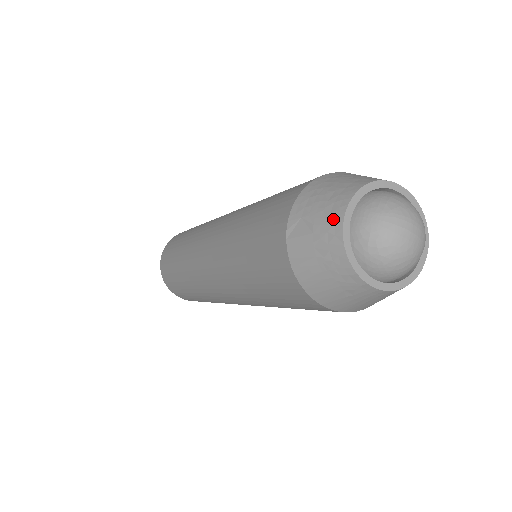
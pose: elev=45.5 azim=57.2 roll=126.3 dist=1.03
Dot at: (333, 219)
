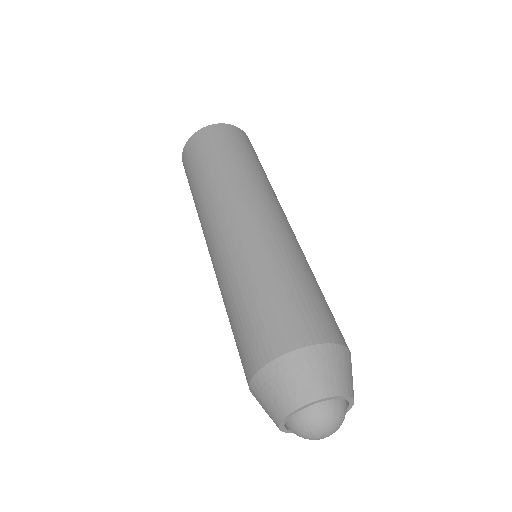
Dot at: (273, 419)
